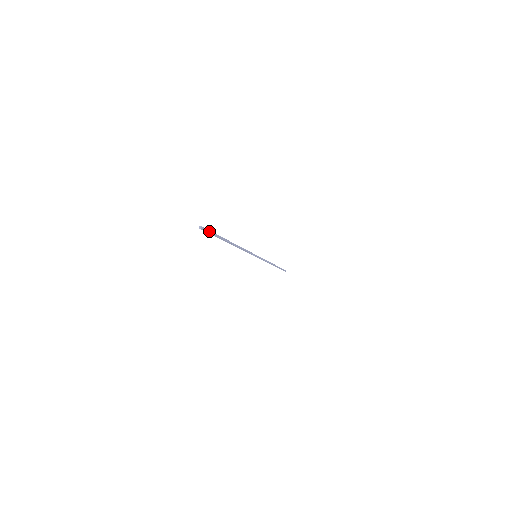
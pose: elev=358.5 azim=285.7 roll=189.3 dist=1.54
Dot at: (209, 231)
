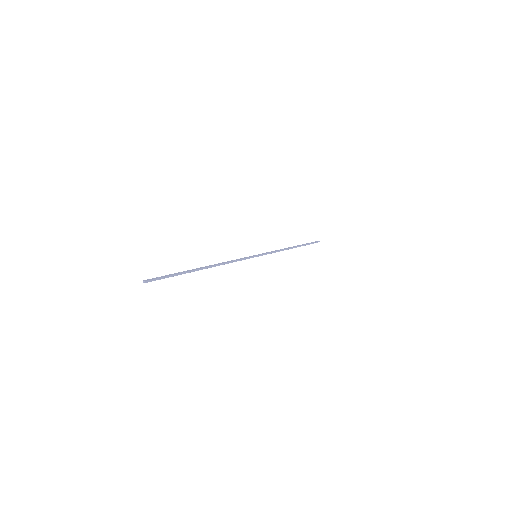
Dot at: (160, 278)
